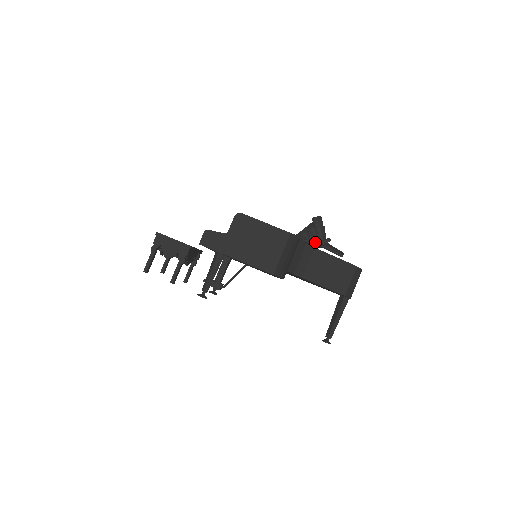
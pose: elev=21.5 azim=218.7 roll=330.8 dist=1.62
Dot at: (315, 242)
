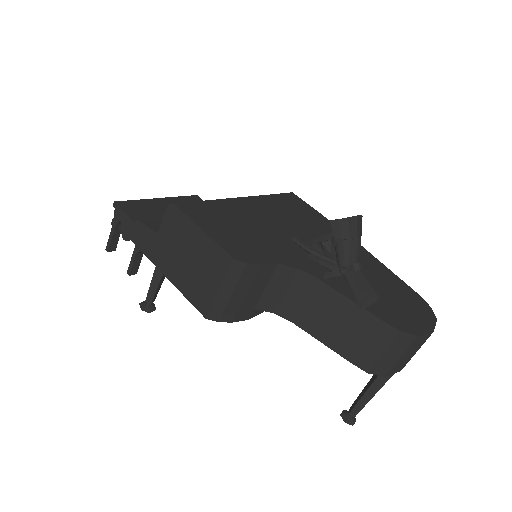
Dot at: (328, 265)
